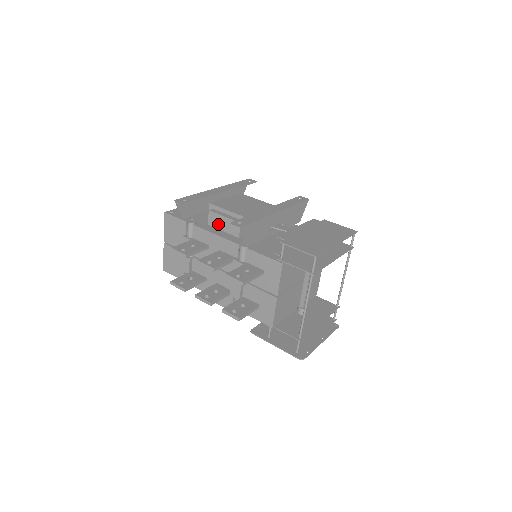
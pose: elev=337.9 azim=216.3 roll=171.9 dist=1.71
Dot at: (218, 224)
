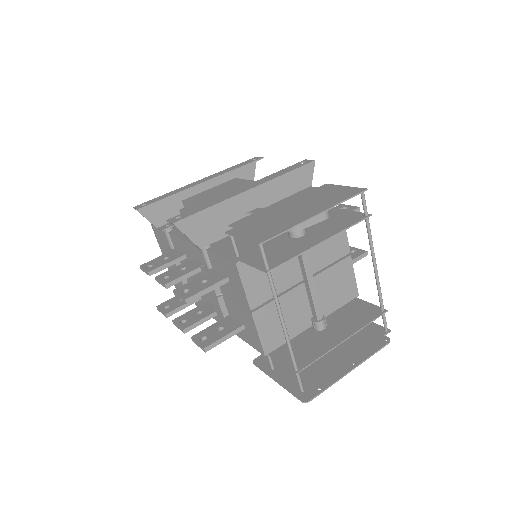
Dot at: occluded
